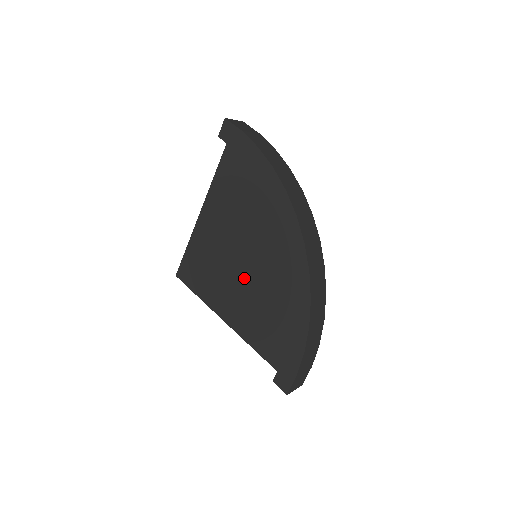
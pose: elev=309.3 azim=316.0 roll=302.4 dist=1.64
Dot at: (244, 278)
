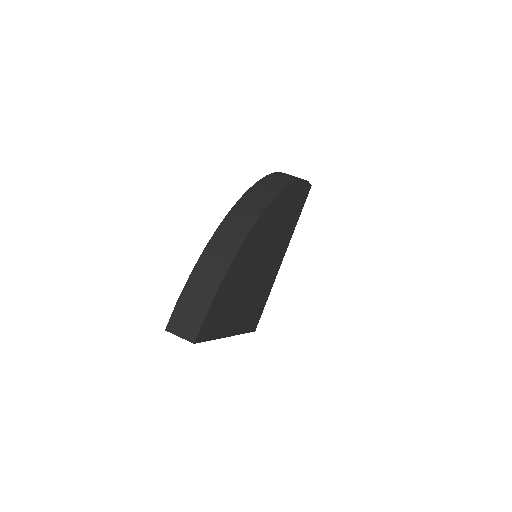
Dot at: occluded
